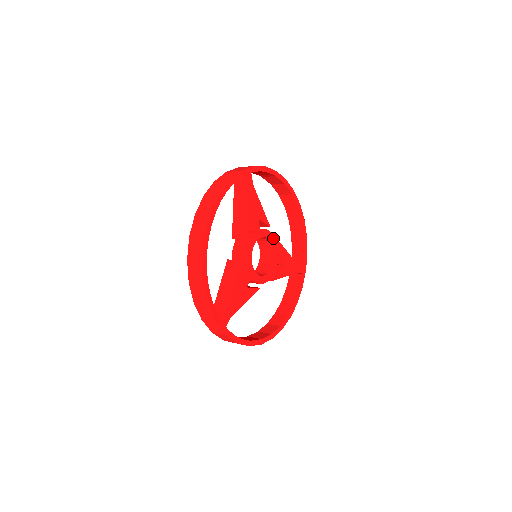
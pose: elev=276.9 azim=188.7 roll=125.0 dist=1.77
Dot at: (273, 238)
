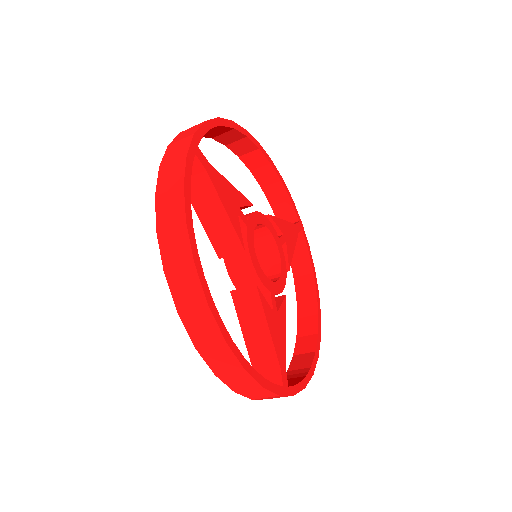
Dot at: (262, 217)
